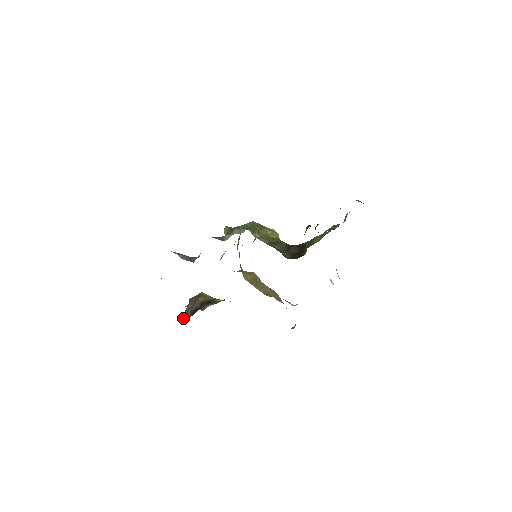
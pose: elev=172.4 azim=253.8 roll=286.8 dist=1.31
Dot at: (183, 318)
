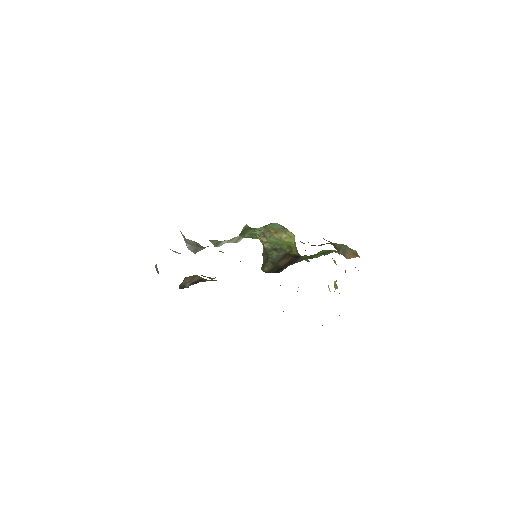
Dot at: (181, 287)
